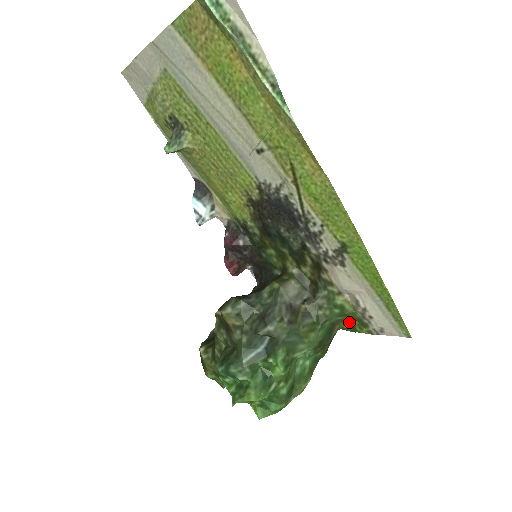
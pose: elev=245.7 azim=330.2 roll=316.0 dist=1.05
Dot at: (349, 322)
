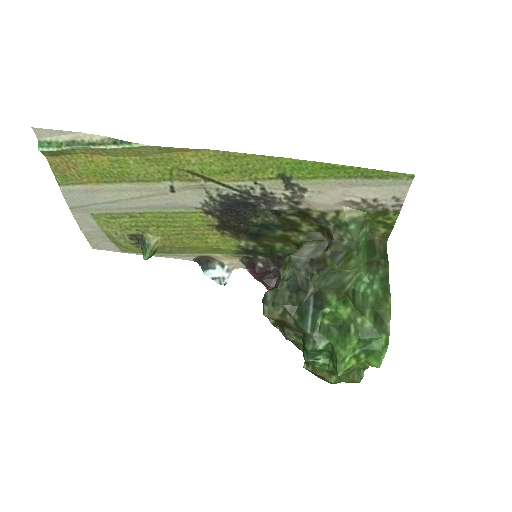
Dot at: (378, 225)
